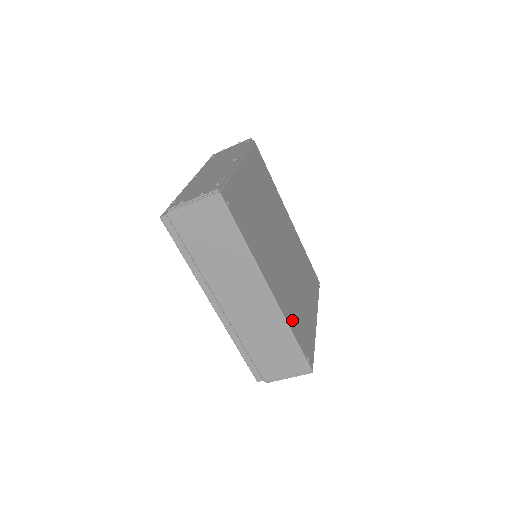
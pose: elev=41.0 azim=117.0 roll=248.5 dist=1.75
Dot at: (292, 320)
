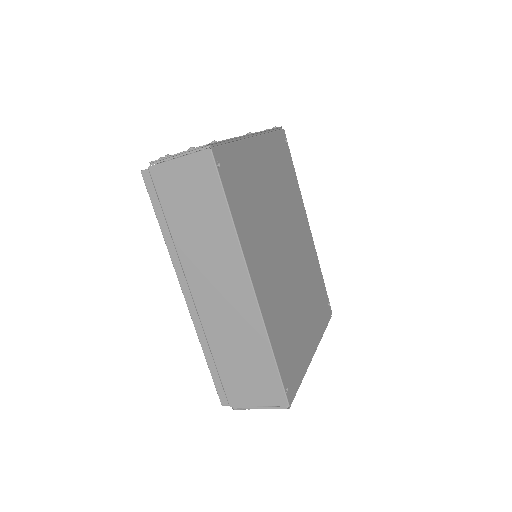
Dot at: (276, 334)
